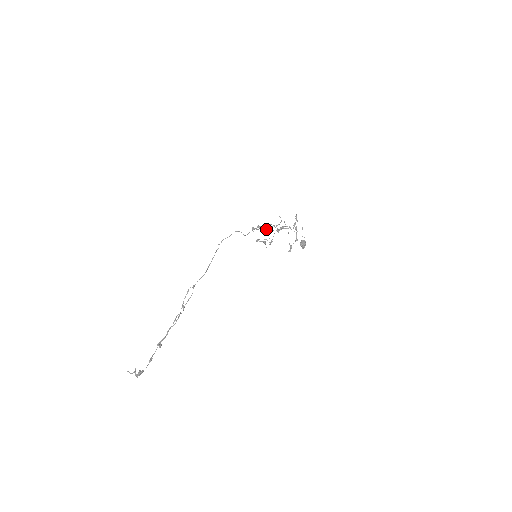
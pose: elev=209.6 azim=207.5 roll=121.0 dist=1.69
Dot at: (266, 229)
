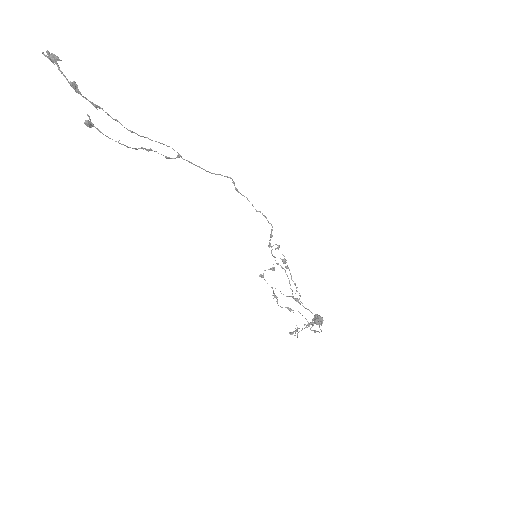
Dot at: (283, 259)
